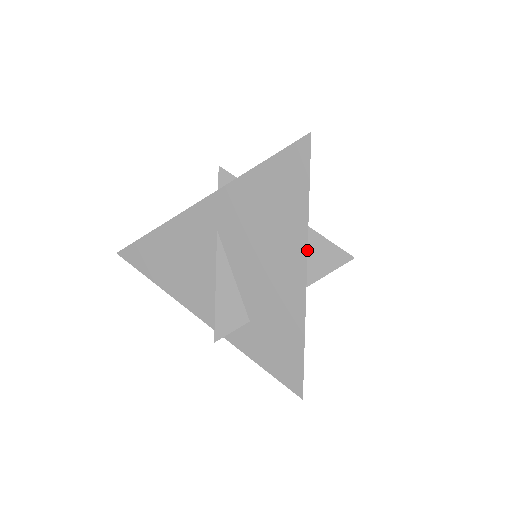
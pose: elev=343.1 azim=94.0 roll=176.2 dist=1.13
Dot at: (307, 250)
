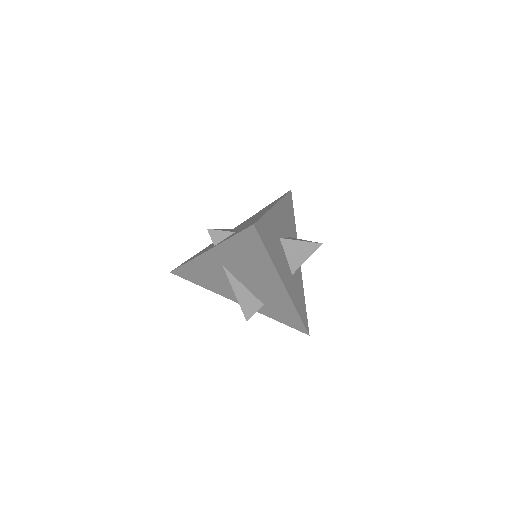
Dot at: (279, 201)
